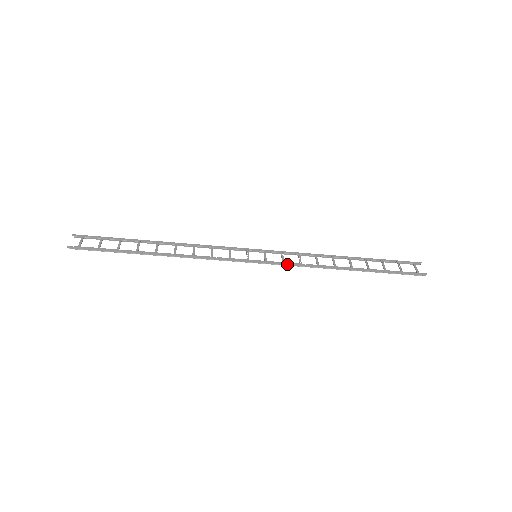
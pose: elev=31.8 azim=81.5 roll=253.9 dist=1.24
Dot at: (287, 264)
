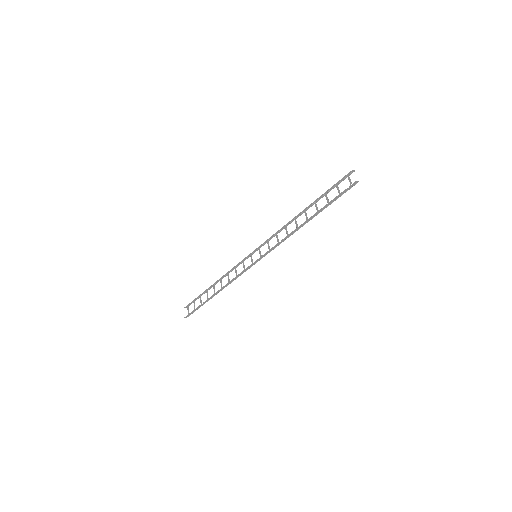
Dot at: (272, 249)
